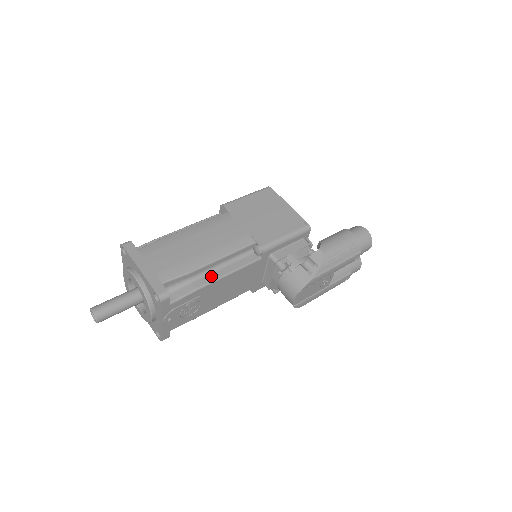
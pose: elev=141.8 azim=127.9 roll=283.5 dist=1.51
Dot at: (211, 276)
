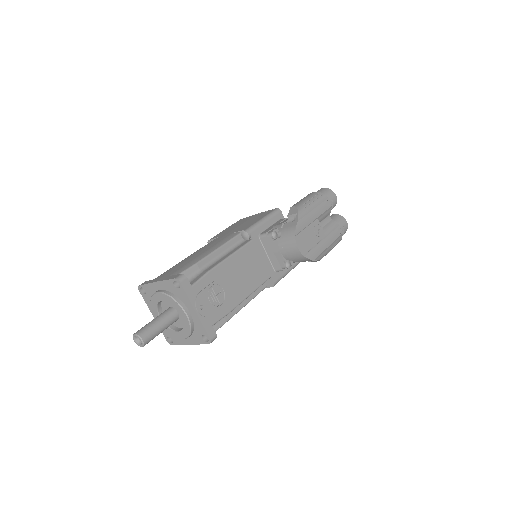
Dot at: (217, 262)
